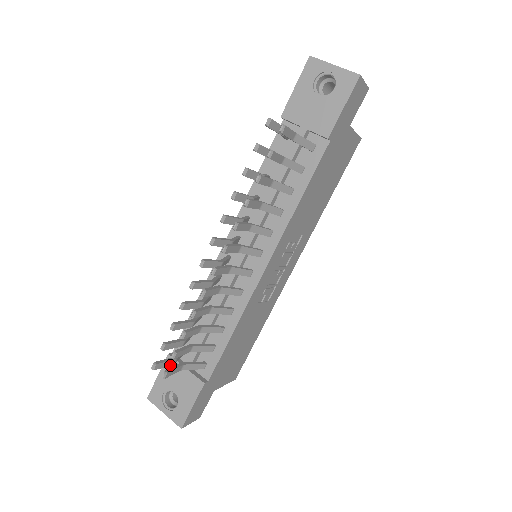
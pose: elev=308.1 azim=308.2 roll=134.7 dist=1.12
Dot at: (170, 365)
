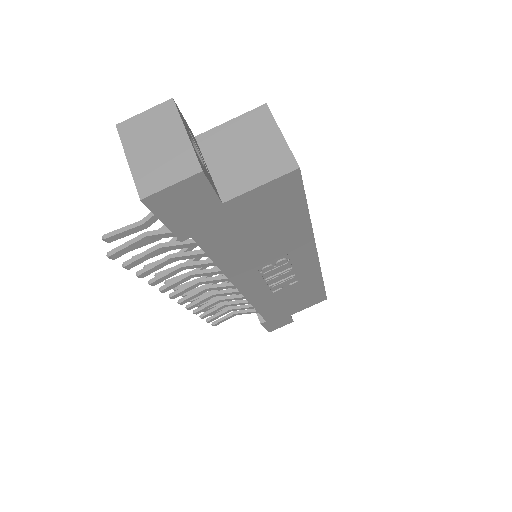
Dot at: occluded
